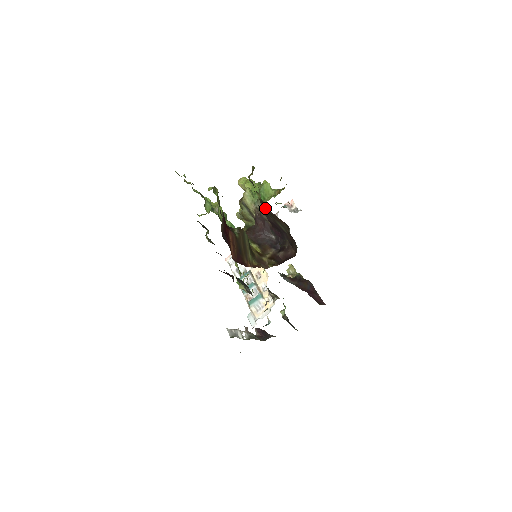
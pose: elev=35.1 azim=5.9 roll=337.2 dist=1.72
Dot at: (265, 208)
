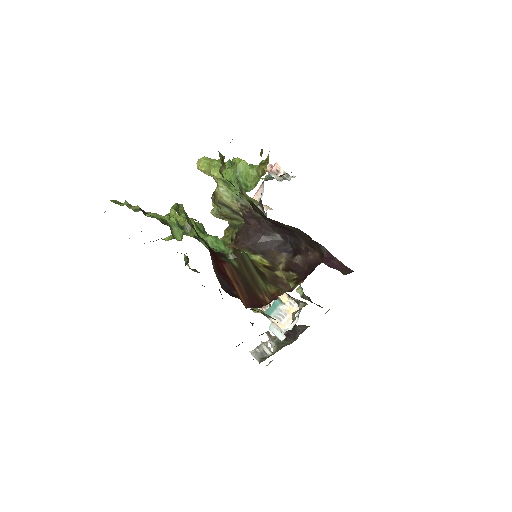
Dot at: (260, 212)
